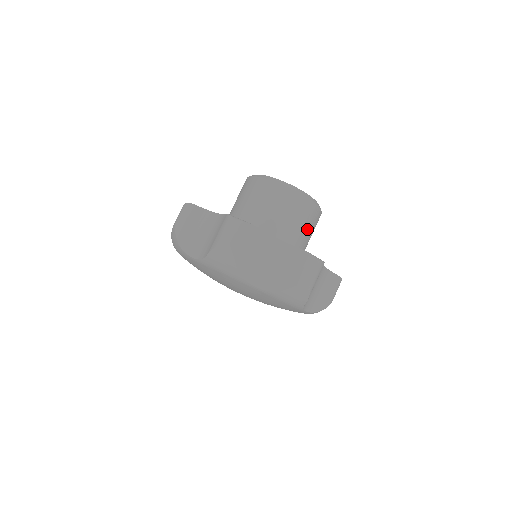
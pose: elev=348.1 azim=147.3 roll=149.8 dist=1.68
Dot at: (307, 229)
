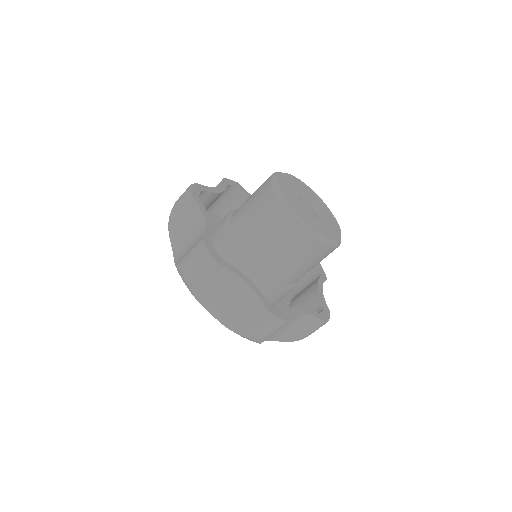
Dot at: (306, 264)
